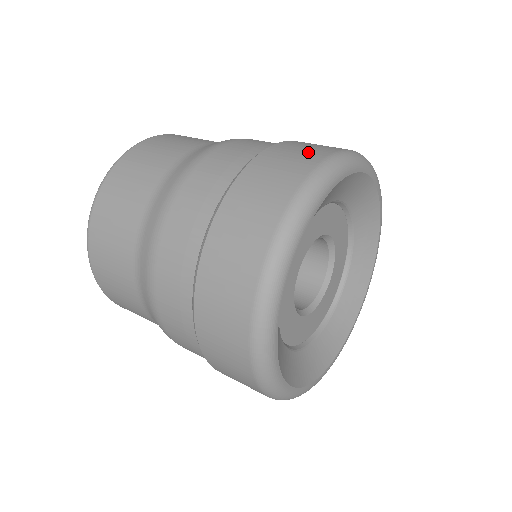
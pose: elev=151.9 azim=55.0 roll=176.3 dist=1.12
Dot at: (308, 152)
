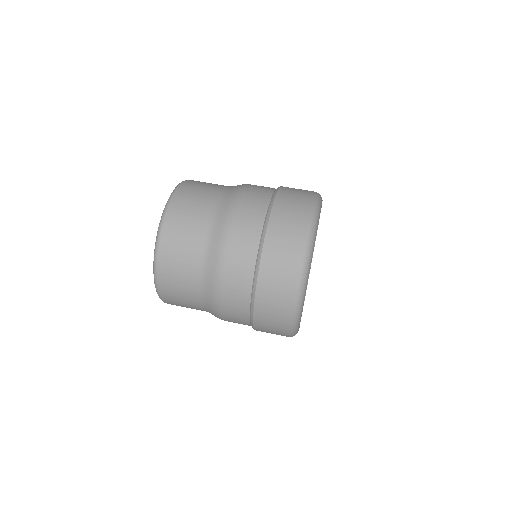
Dot at: (294, 224)
